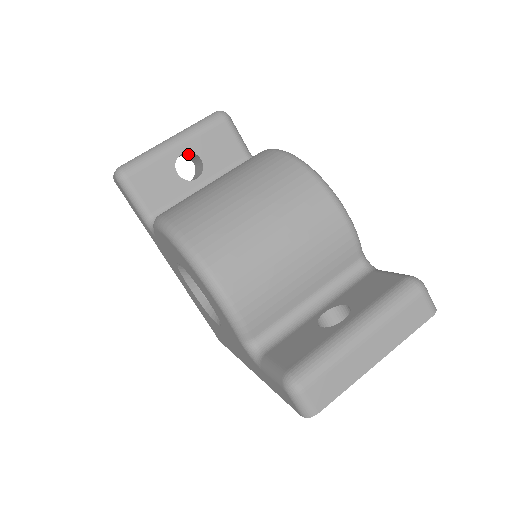
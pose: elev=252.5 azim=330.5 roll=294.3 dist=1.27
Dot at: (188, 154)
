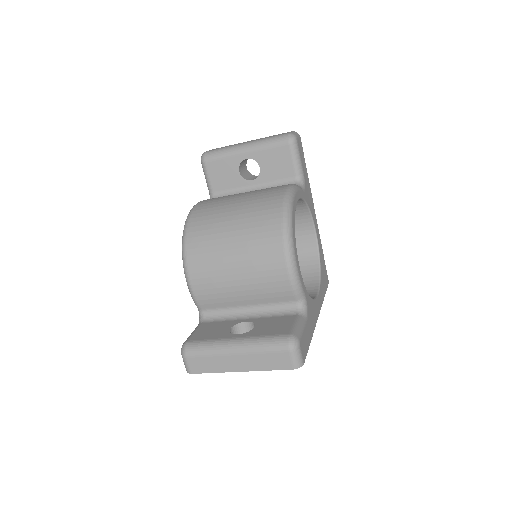
Dot at: occluded
